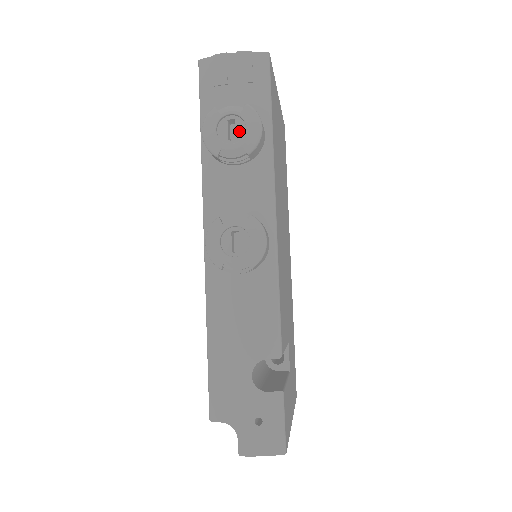
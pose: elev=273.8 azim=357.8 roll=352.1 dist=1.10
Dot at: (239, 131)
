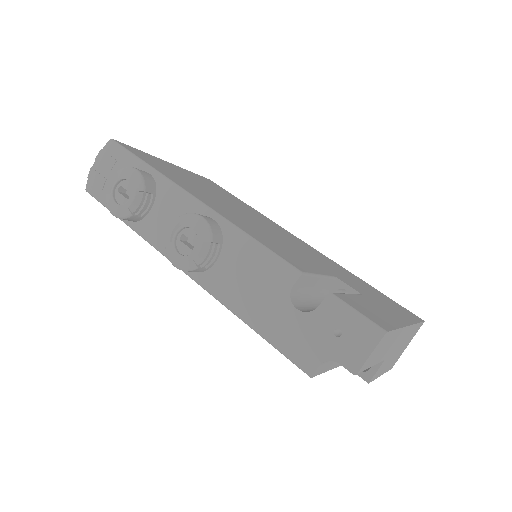
Dot at: (128, 187)
